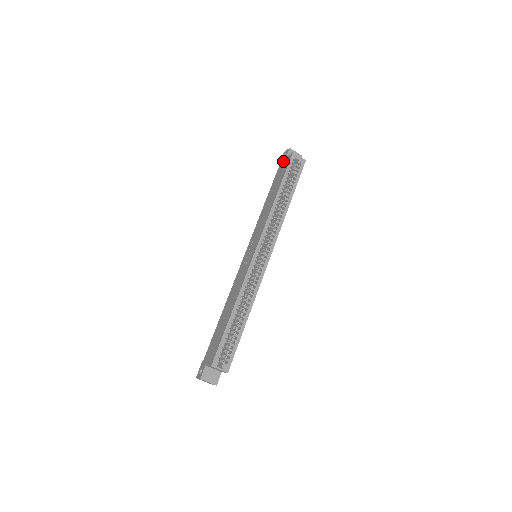
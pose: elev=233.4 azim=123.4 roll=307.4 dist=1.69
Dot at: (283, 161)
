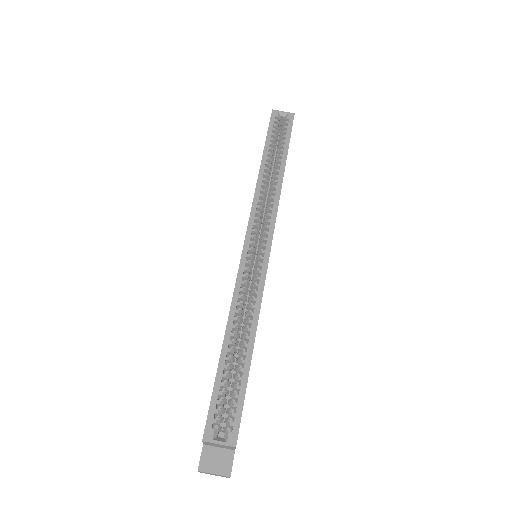
Dot at: occluded
